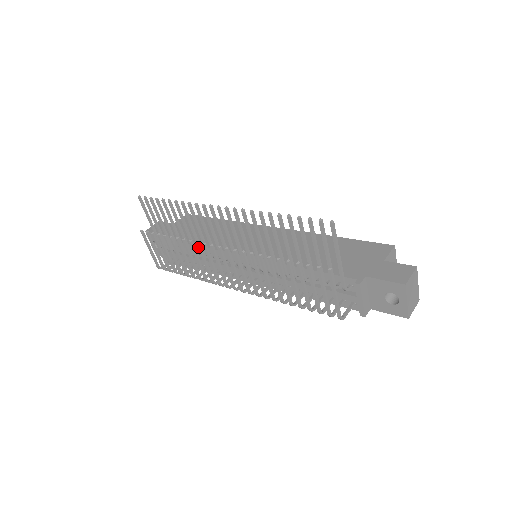
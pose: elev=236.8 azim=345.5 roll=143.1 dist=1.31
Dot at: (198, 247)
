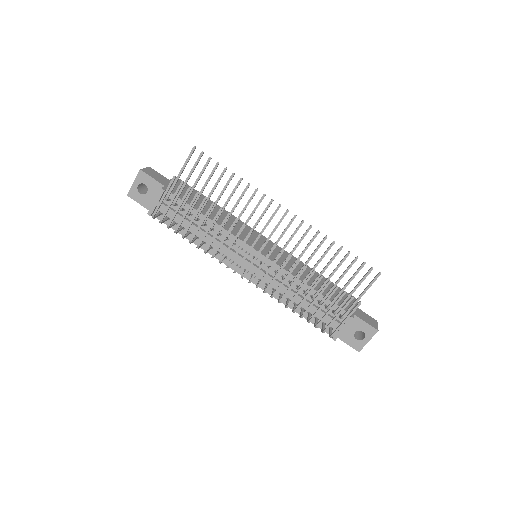
Dot at: (242, 228)
